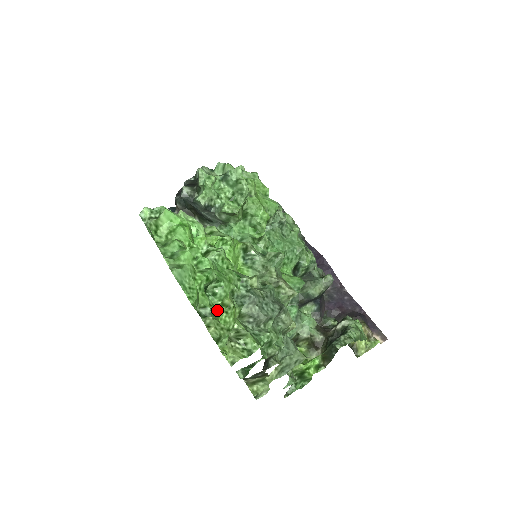
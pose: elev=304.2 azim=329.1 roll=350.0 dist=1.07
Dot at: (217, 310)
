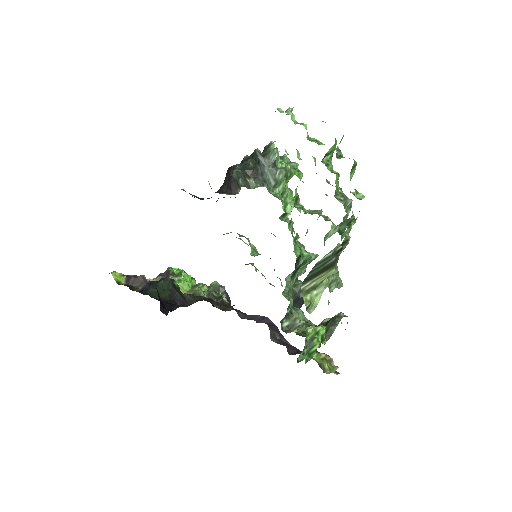
Dot at: occluded
